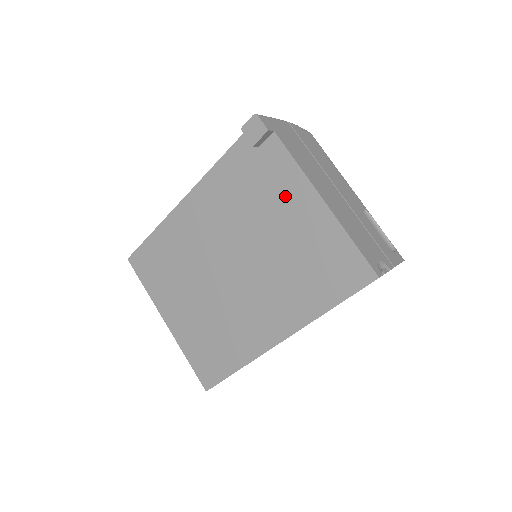
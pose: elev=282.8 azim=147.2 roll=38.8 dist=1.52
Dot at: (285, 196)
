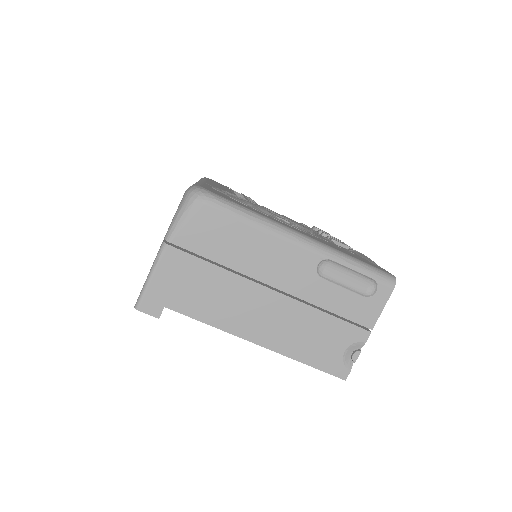
Dot at: occluded
